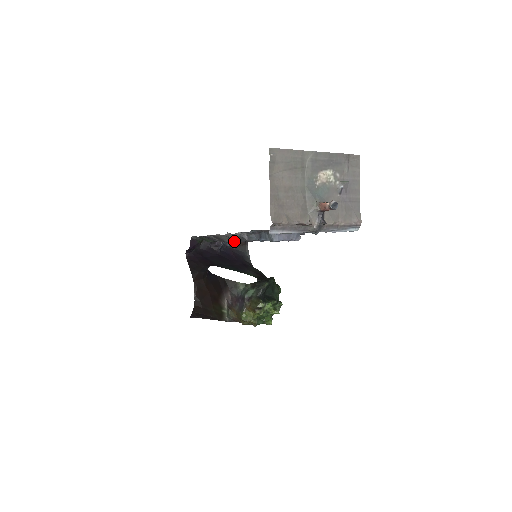
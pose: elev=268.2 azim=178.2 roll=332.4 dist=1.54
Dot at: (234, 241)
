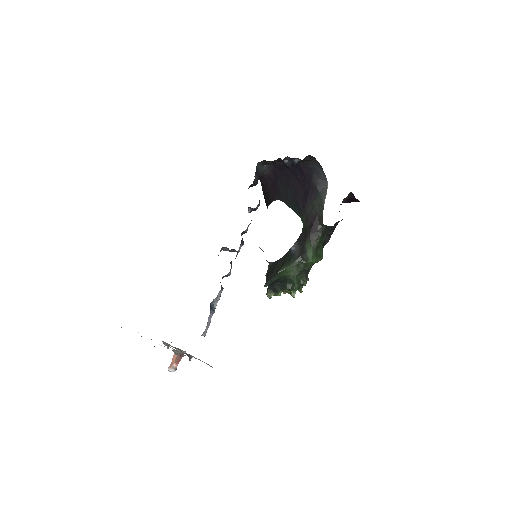
Dot at: occluded
